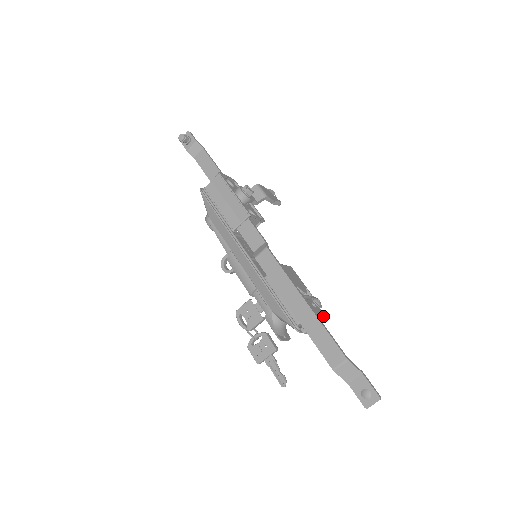
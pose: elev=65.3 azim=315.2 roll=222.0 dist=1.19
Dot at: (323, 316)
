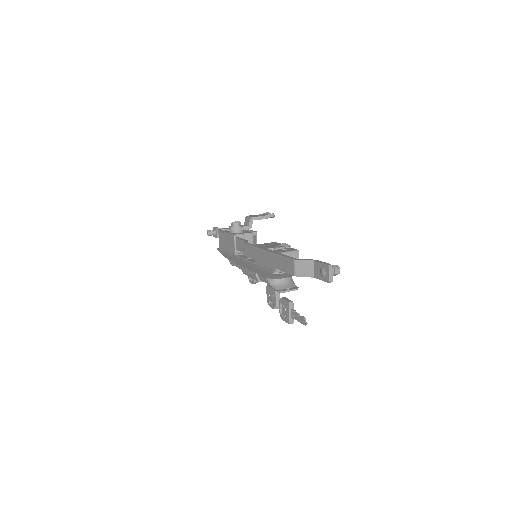
Dot at: (297, 252)
